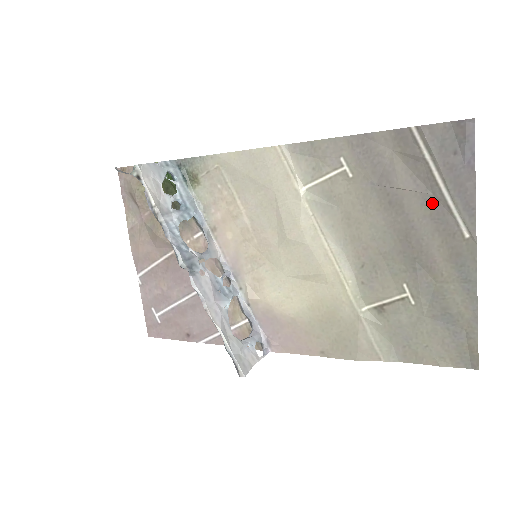
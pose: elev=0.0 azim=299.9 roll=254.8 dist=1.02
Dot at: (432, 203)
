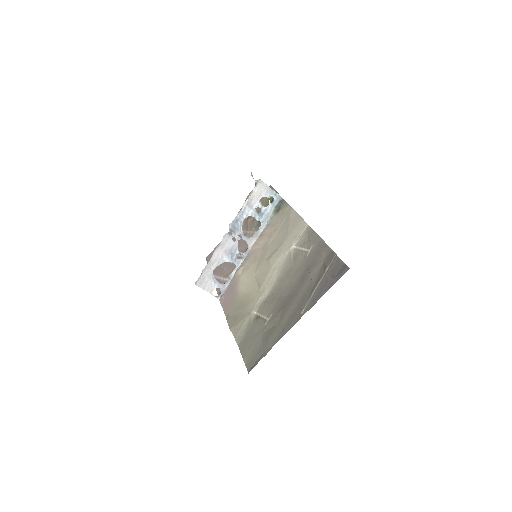
Dot at: (310, 290)
